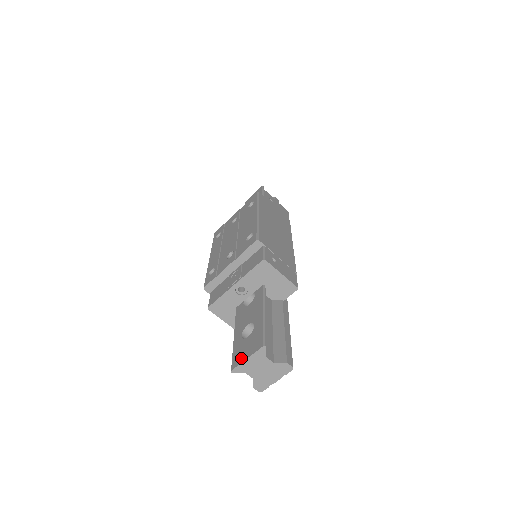
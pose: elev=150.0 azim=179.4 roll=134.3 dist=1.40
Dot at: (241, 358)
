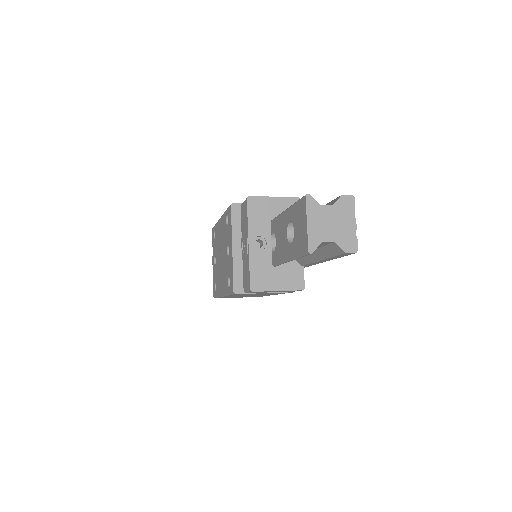
Dot at: (304, 235)
